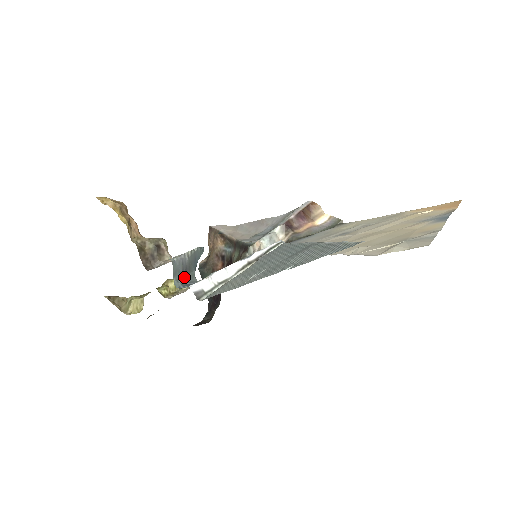
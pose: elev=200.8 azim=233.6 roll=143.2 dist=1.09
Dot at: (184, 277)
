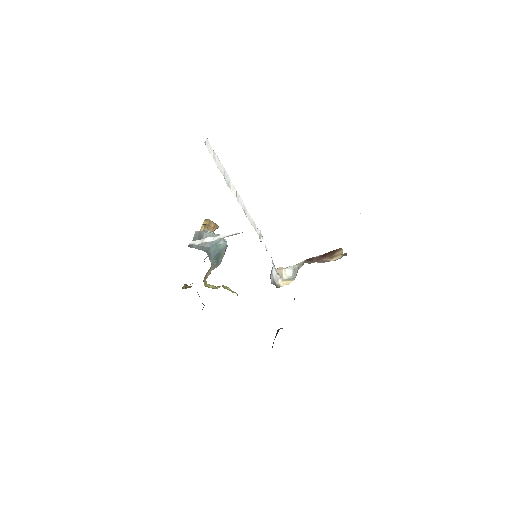
Dot at: (199, 246)
